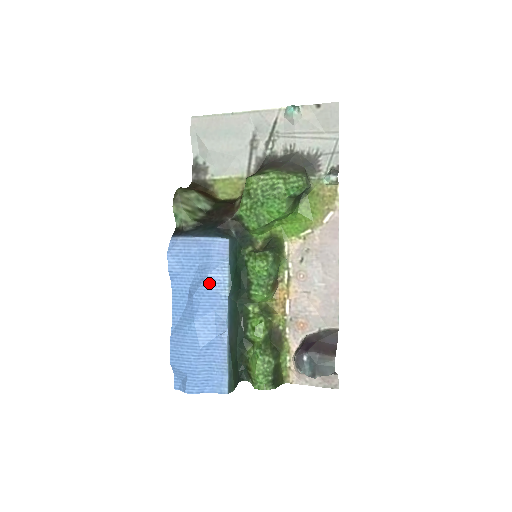
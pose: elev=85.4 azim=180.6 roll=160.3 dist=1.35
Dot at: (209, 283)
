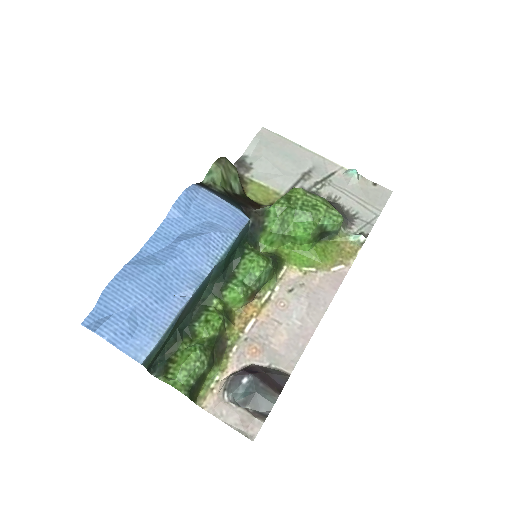
Dot at: (207, 240)
